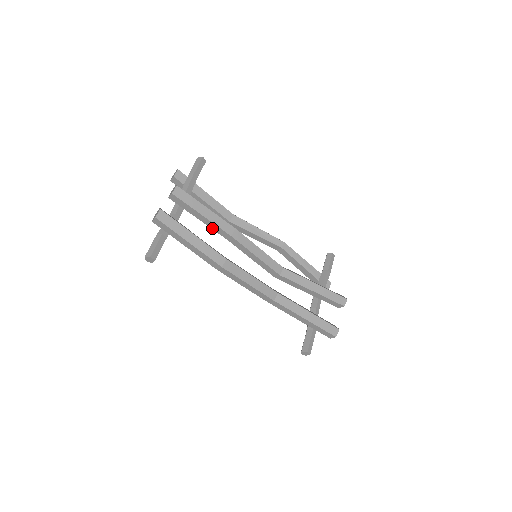
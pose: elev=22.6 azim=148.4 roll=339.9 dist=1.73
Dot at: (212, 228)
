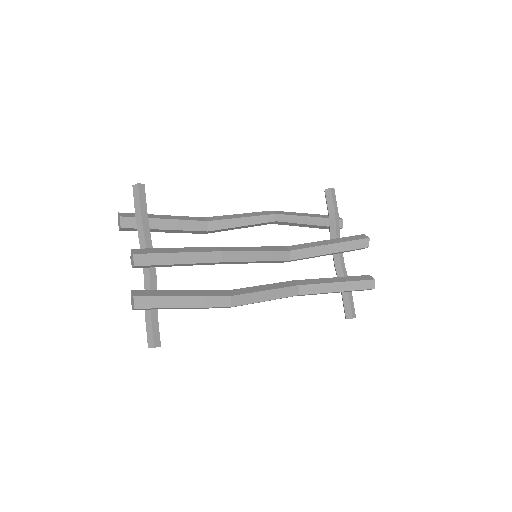
Dot at: occluded
